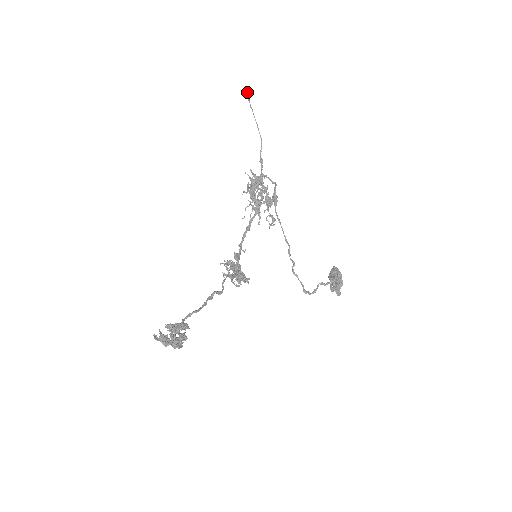
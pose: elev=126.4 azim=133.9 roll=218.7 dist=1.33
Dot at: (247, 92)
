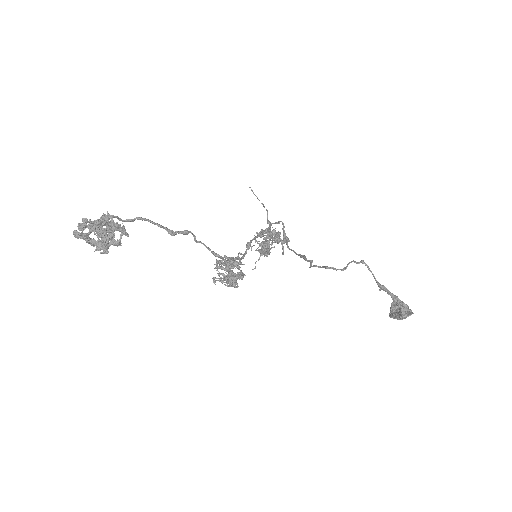
Dot at: occluded
